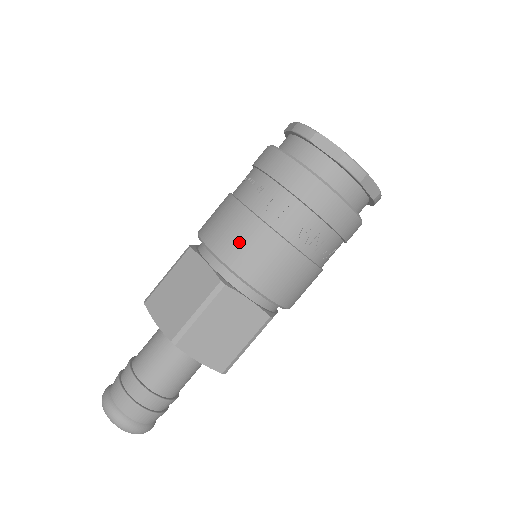
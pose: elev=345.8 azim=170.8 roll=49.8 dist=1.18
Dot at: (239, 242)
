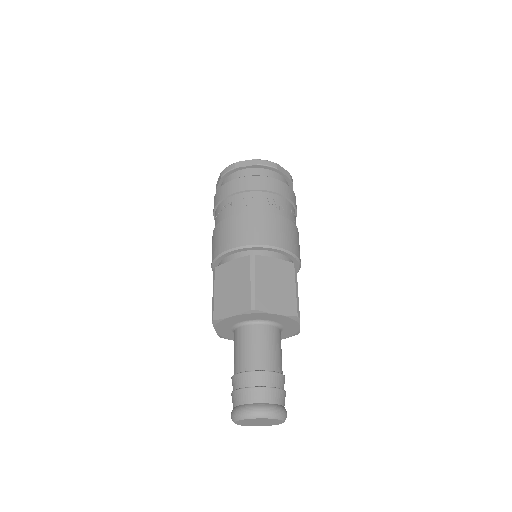
Dot at: (242, 230)
